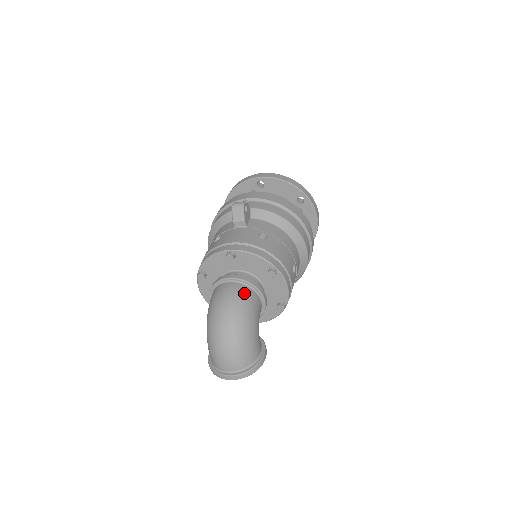
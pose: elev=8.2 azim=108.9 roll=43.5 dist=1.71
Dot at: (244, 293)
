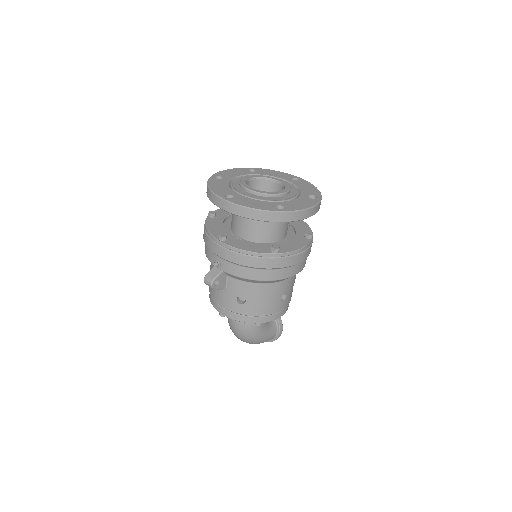
Dot at: (244, 330)
